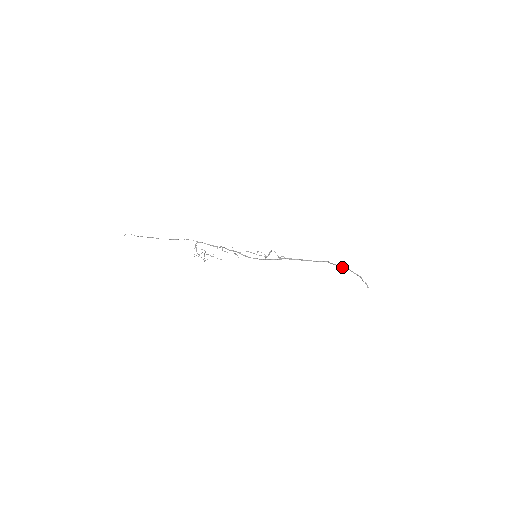
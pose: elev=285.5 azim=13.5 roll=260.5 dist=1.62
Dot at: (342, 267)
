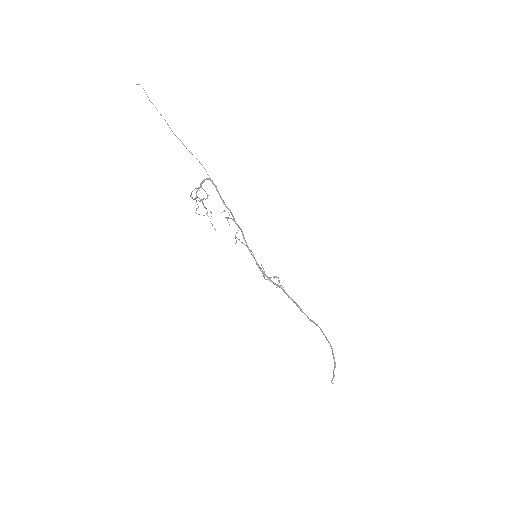
Dot at: (329, 342)
